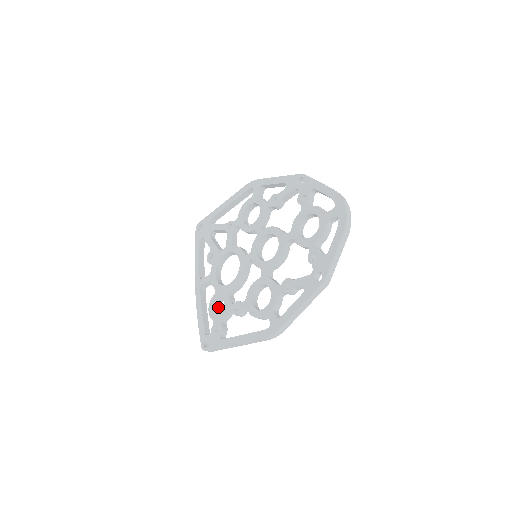
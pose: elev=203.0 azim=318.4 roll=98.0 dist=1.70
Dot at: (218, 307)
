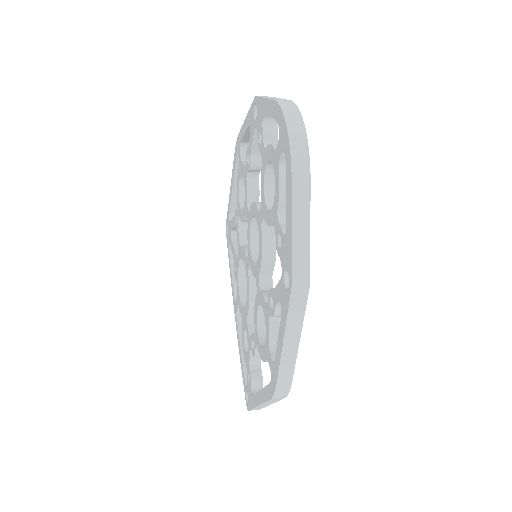
Dot at: occluded
